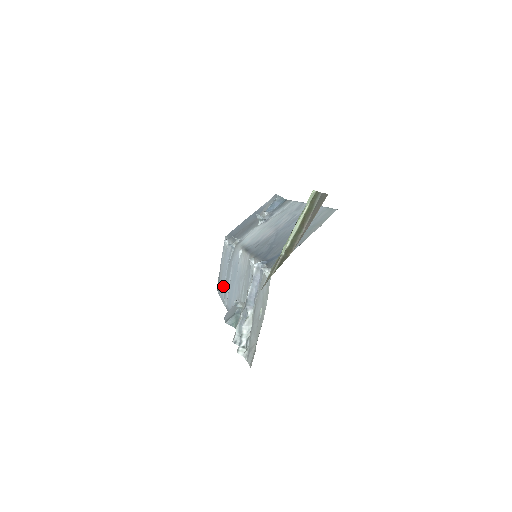
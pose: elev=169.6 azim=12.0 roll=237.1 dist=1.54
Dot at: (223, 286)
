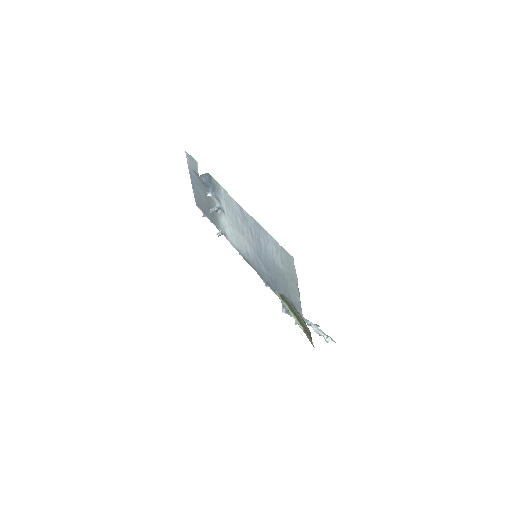
Dot at: occluded
